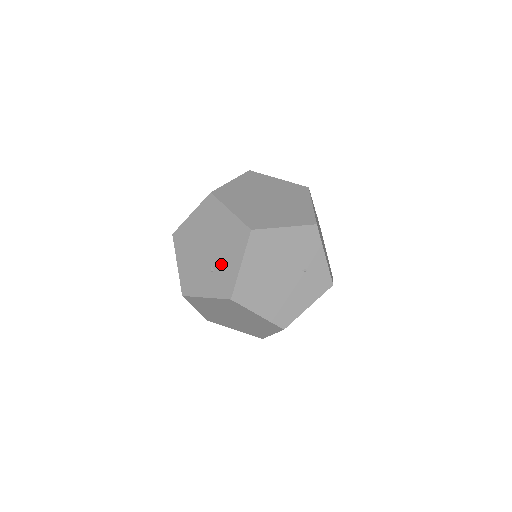
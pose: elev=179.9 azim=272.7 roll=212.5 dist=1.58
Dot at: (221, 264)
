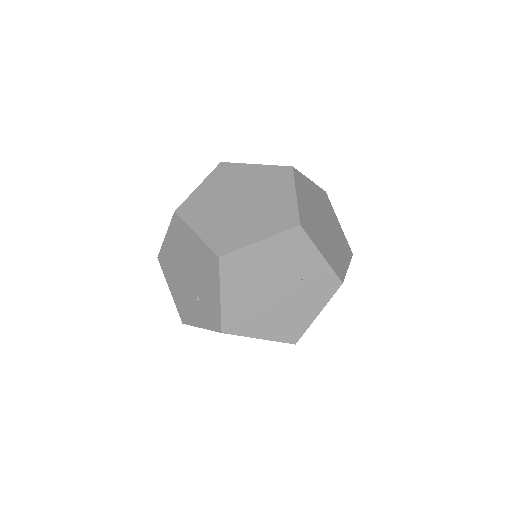
Dot at: (203, 294)
